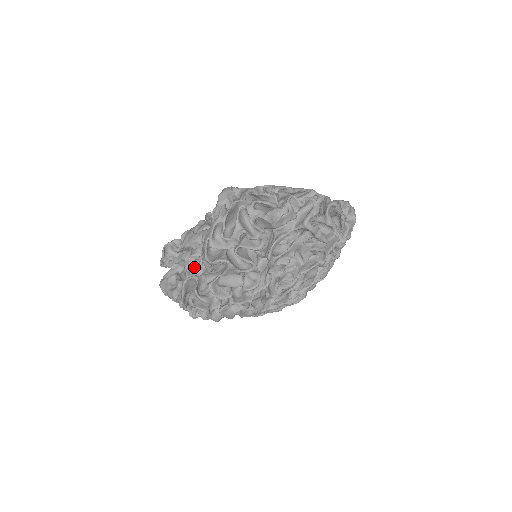
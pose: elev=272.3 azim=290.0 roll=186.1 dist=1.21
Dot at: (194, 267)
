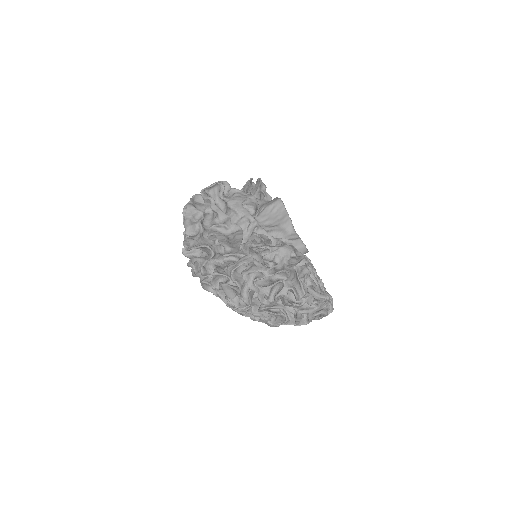
Dot at: (219, 242)
